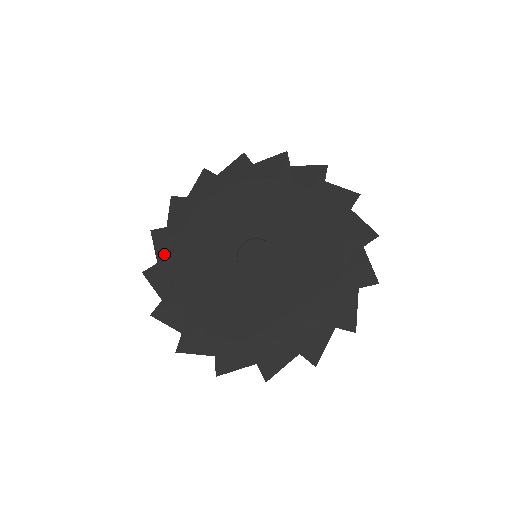
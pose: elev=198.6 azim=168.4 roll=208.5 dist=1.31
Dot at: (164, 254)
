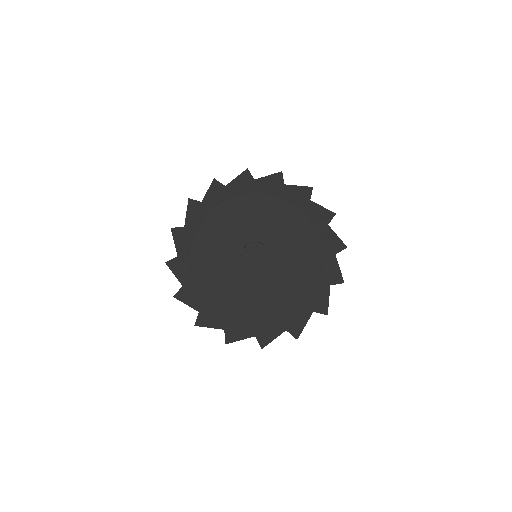
Dot at: (192, 222)
